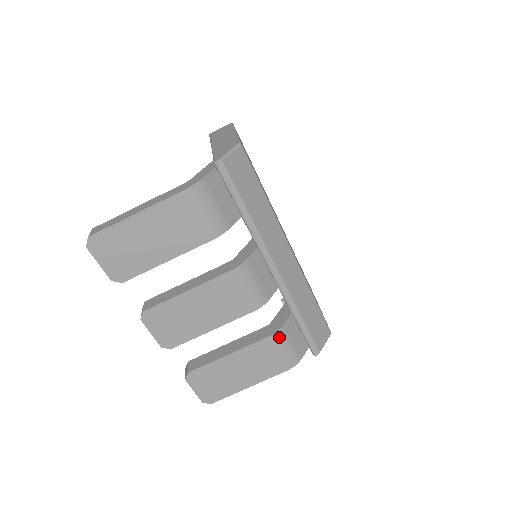
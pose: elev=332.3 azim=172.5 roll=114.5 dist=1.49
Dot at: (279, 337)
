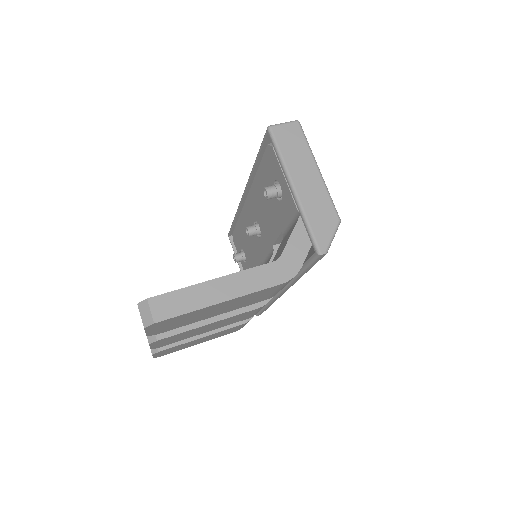
Dot at: occluded
